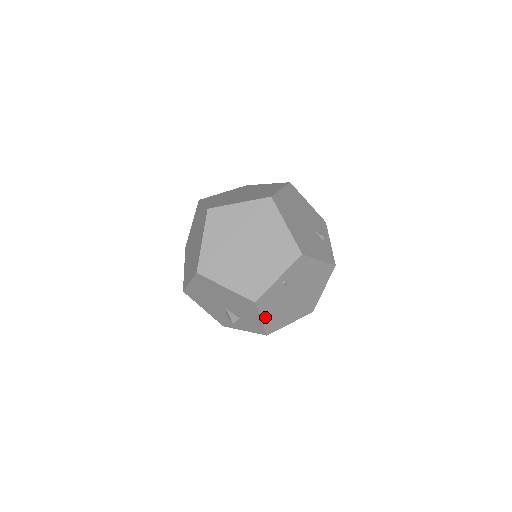
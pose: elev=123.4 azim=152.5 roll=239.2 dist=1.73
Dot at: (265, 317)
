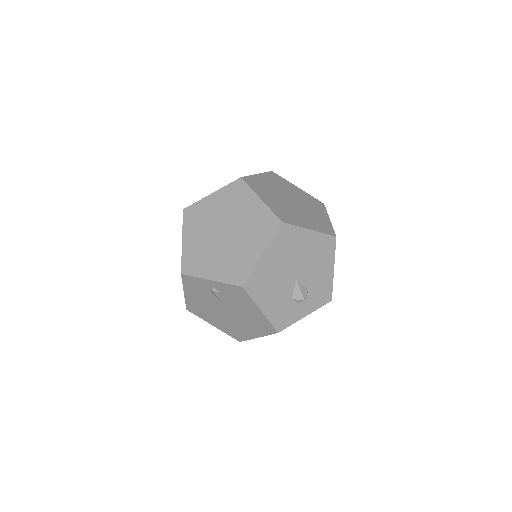
Dot at: occluded
